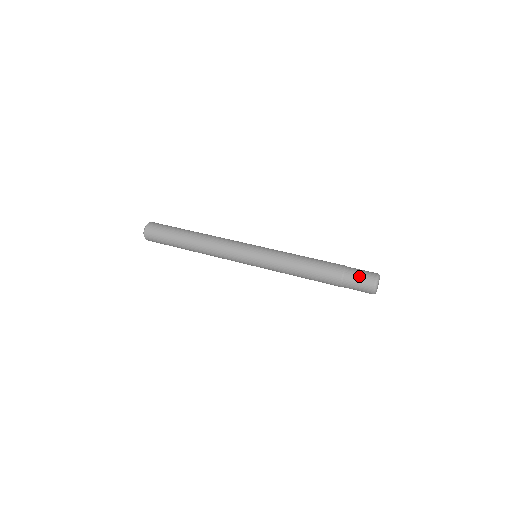
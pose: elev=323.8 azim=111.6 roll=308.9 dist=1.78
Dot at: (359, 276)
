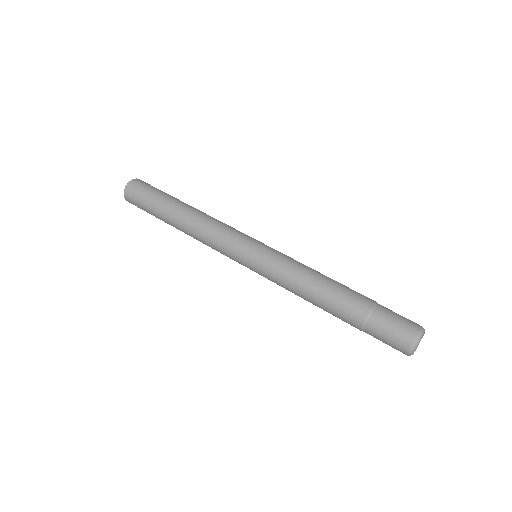
Dot at: (386, 335)
